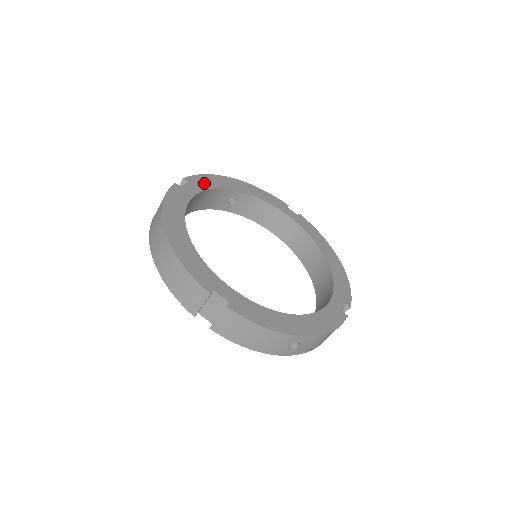
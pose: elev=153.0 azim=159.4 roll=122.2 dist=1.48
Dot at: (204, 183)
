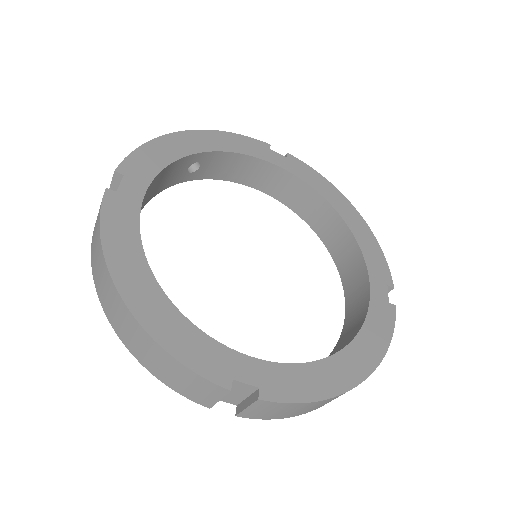
Dot at: (148, 164)
